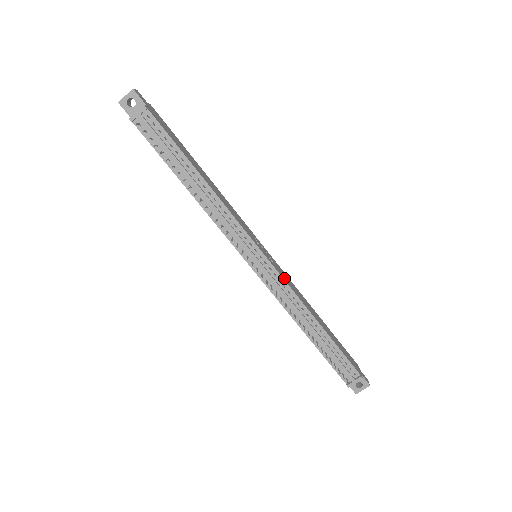
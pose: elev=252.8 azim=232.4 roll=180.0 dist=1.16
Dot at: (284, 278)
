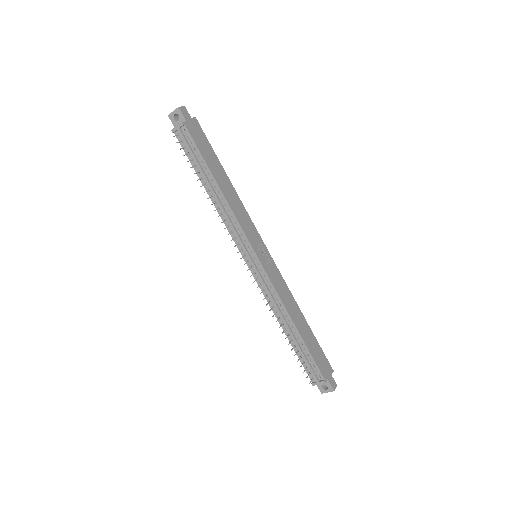
Dot at: (273, 280)
